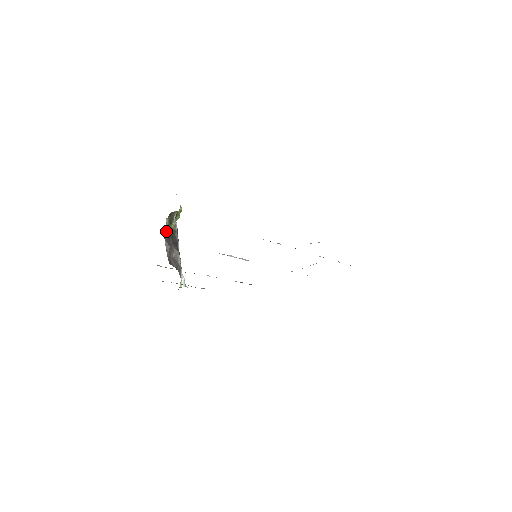
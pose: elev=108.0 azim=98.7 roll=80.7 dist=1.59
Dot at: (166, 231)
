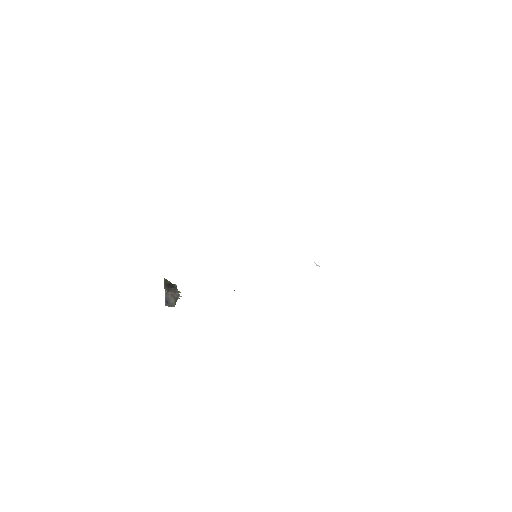
Dot at: (166, 280)
